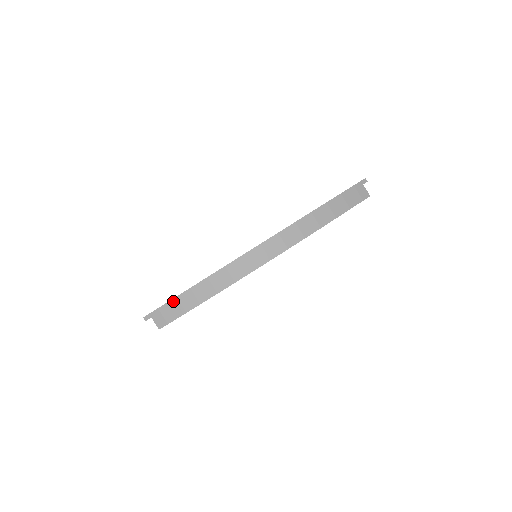
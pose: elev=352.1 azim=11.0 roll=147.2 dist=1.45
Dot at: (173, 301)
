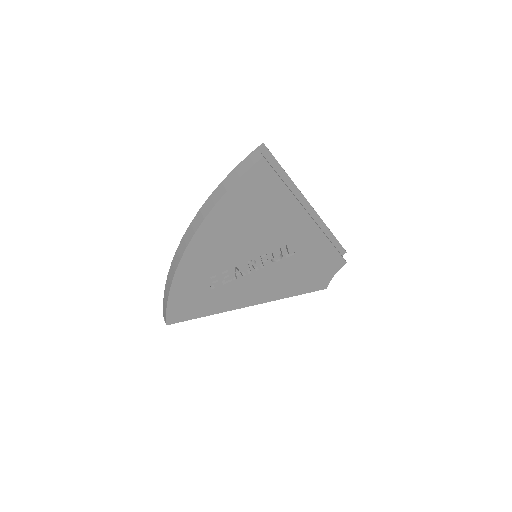
Dot at: (164, 300)
